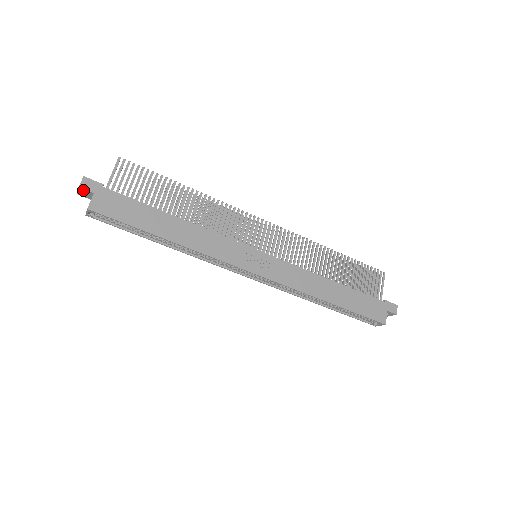
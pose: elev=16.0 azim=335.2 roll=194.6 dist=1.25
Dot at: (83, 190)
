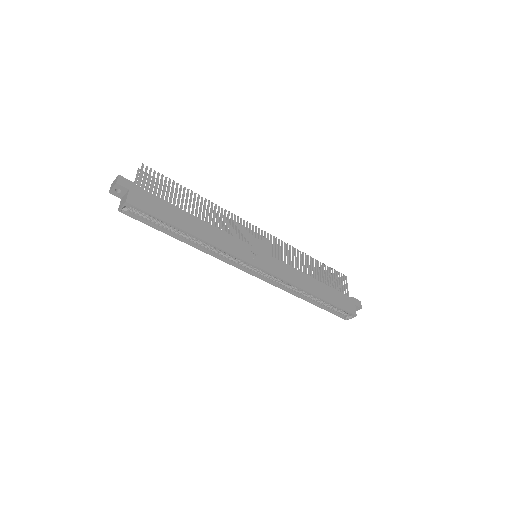
Dot at: (119, 187)
